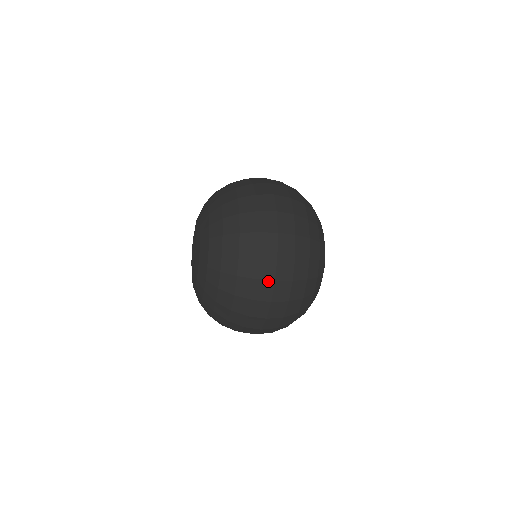
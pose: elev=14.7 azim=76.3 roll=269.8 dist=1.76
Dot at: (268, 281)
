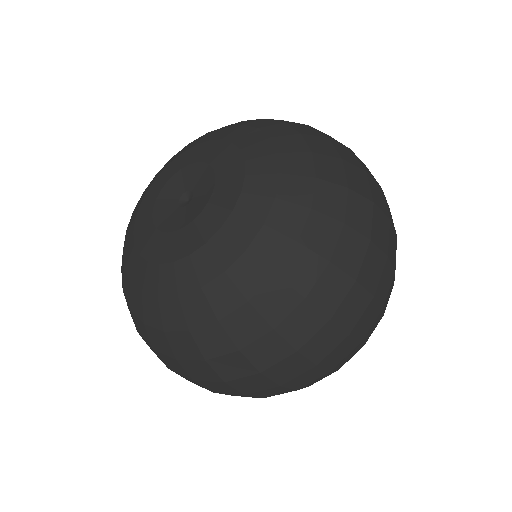
Dot at: (366, 293)
